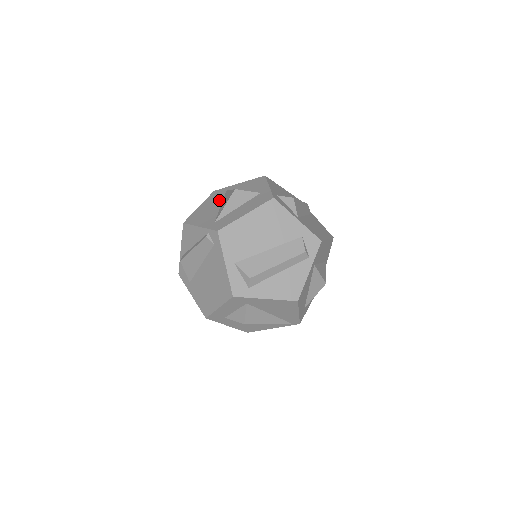
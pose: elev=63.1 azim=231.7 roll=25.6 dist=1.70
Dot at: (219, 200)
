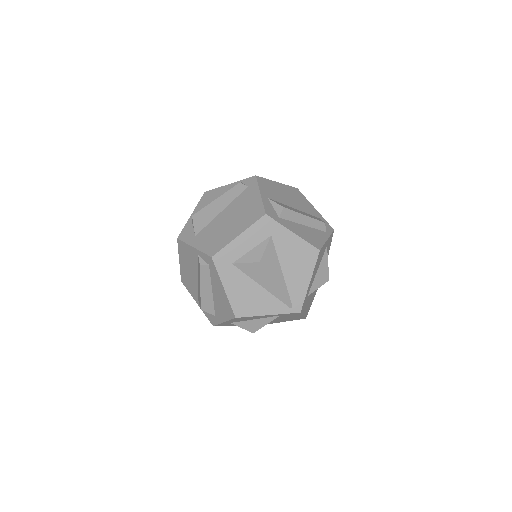
Dot at: occluded
